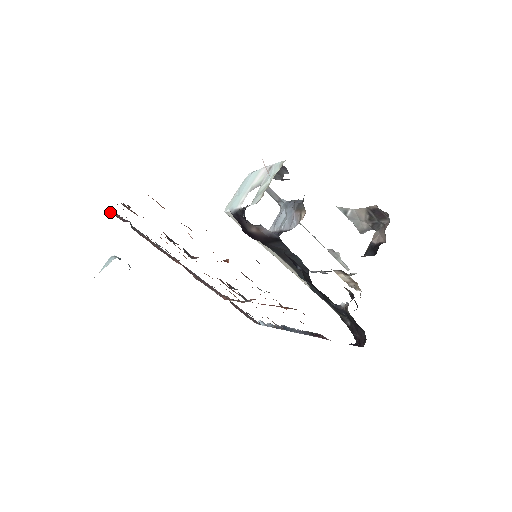
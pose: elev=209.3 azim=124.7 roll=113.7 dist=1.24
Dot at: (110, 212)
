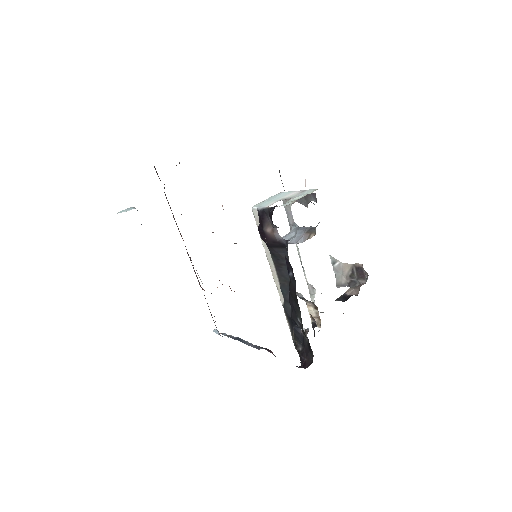
Dot at: occluded
